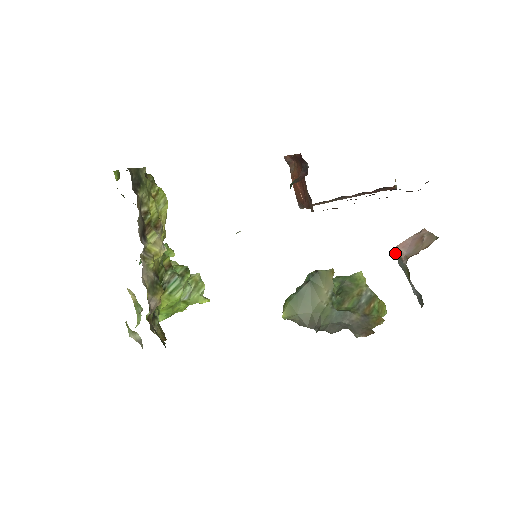
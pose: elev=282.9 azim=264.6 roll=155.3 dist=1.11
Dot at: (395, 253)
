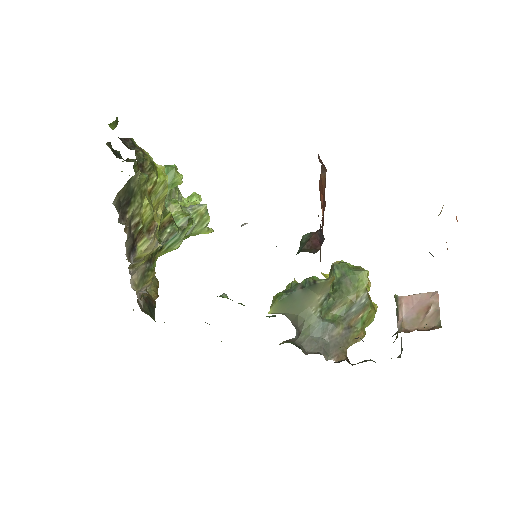
Dot at: (397, 303)
